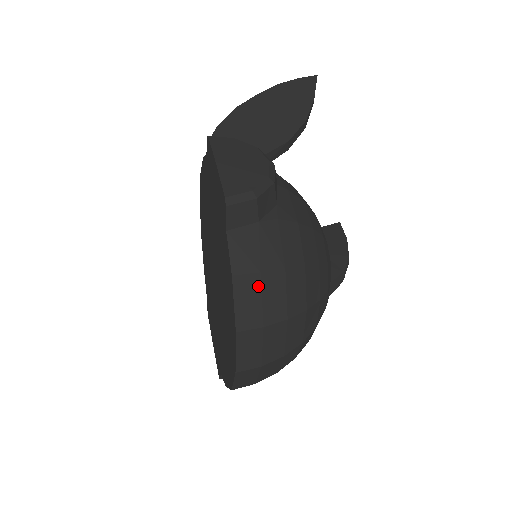
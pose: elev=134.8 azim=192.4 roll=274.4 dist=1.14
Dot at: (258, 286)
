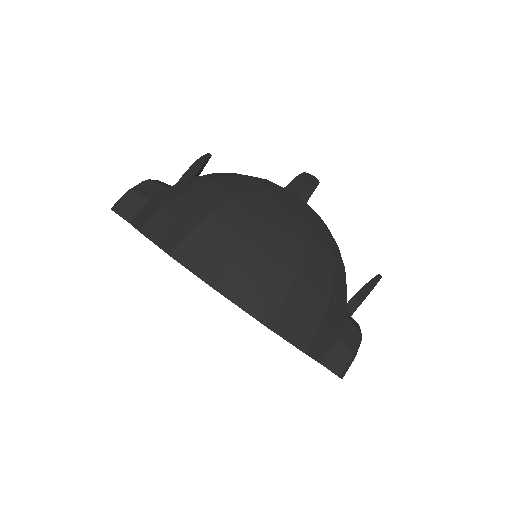
Dot at: (163, 218)
